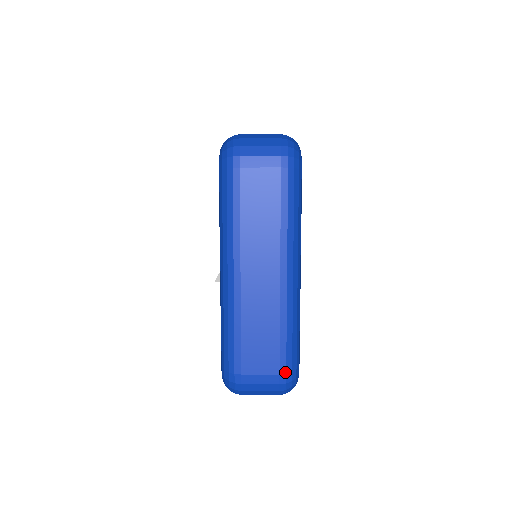
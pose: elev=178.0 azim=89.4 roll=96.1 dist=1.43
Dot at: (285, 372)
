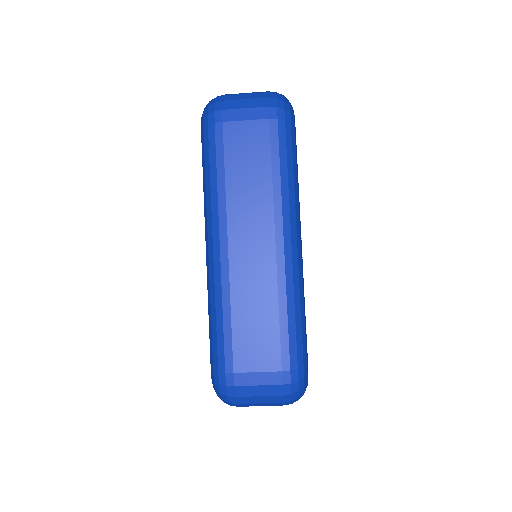
Dot at: (289, 368)
